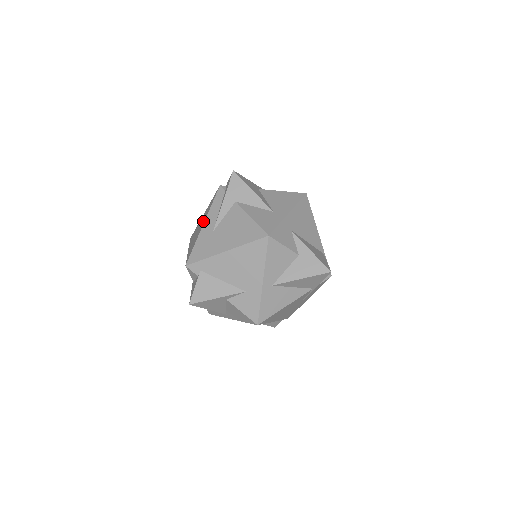
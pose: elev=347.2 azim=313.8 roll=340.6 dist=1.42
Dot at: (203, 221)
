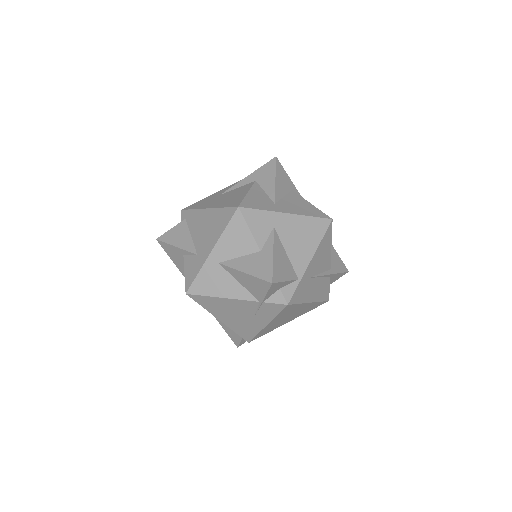
Dot at: occluded
